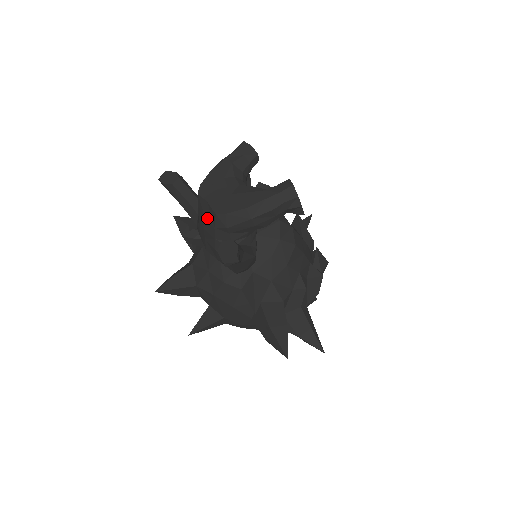
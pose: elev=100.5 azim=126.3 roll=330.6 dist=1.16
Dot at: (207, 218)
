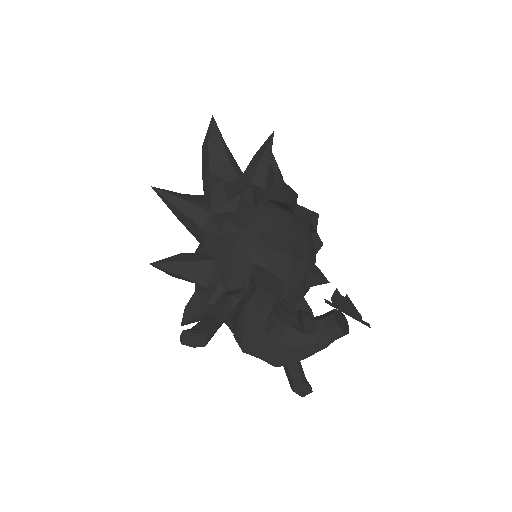
Dot at: occluded
